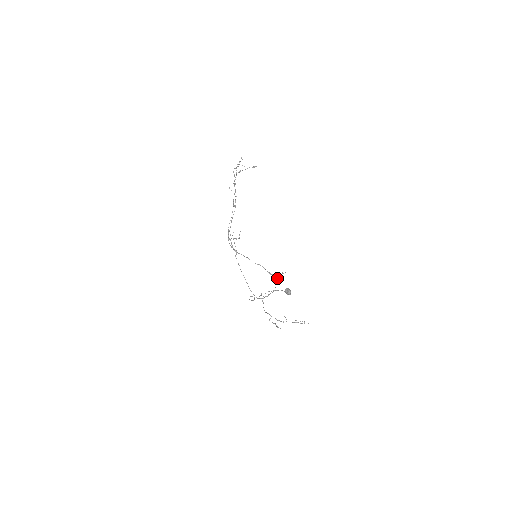
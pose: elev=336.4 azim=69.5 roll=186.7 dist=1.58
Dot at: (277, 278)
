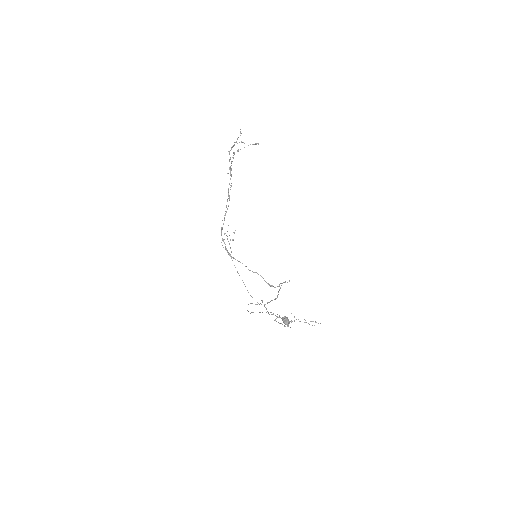
Dot at: occluded
